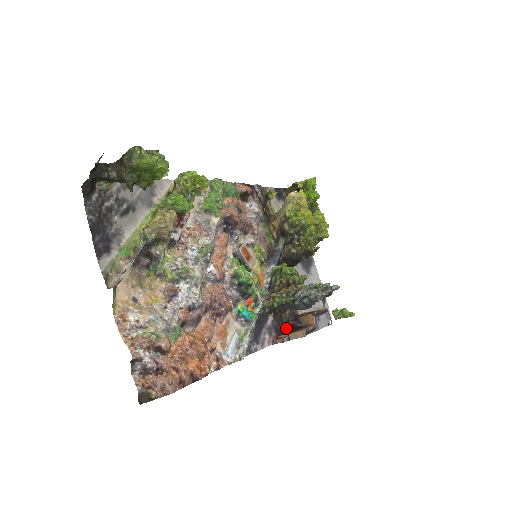
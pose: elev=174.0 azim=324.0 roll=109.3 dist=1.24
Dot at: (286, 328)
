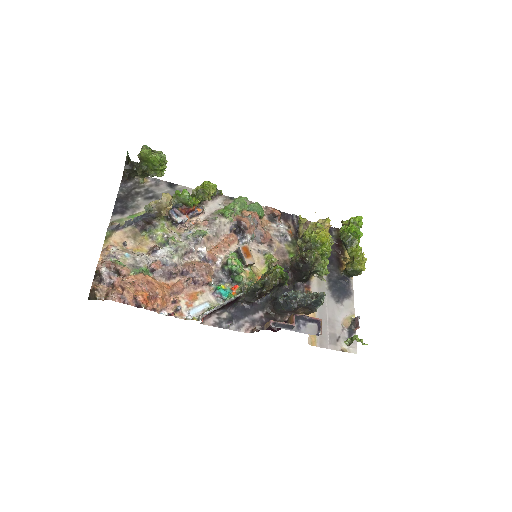
Dot at: (275, 328)
